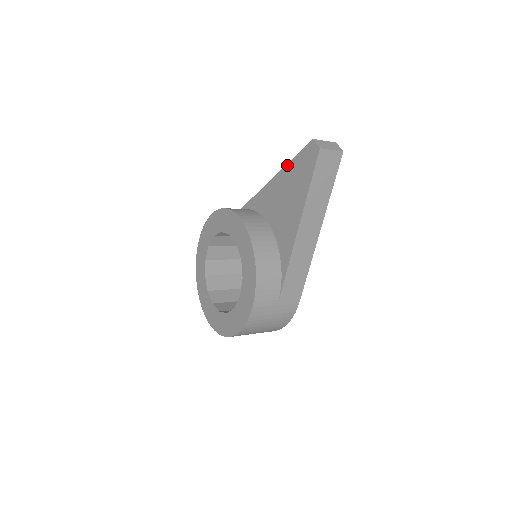
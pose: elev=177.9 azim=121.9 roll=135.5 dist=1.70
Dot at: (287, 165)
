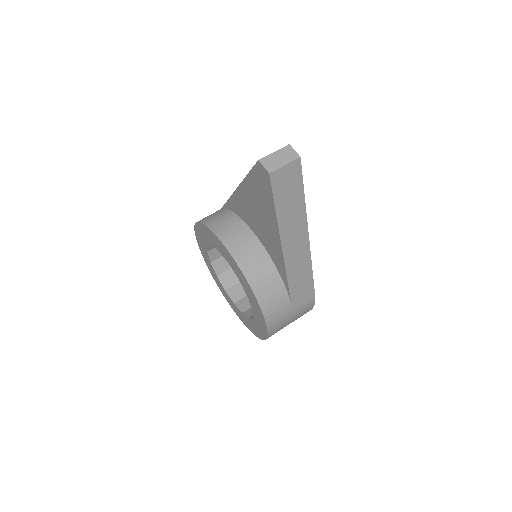
Dot at: (245, 179)
